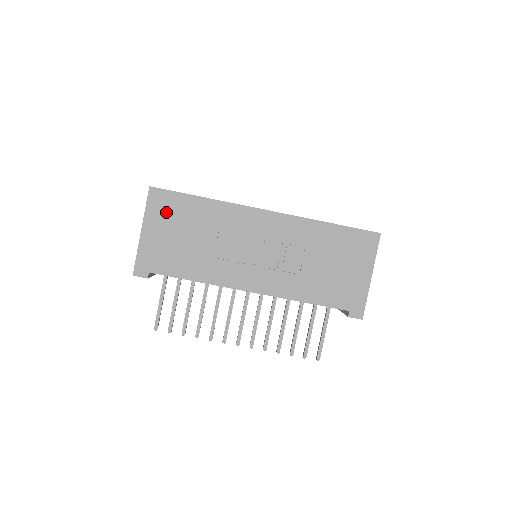
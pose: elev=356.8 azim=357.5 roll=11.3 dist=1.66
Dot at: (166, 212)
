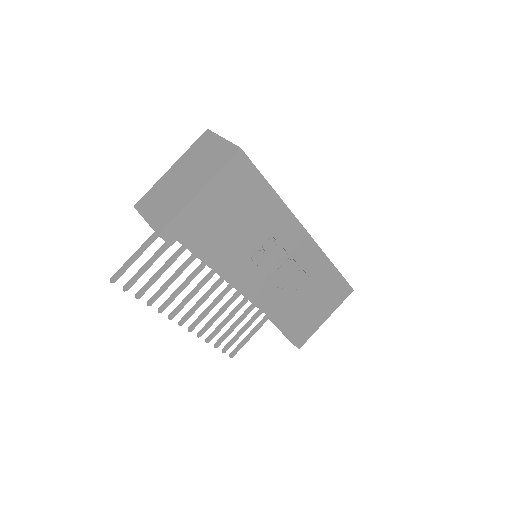
Dot at: (236, 186)
